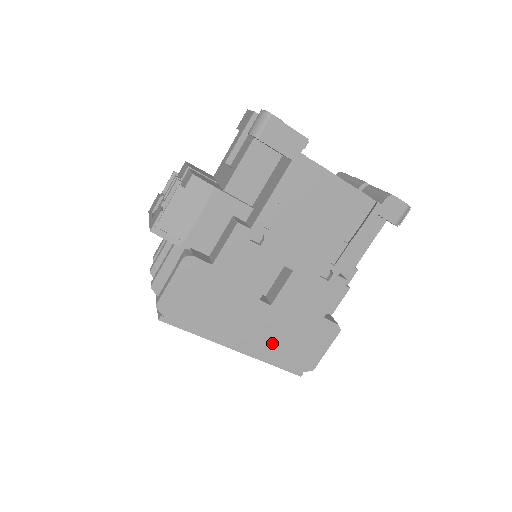
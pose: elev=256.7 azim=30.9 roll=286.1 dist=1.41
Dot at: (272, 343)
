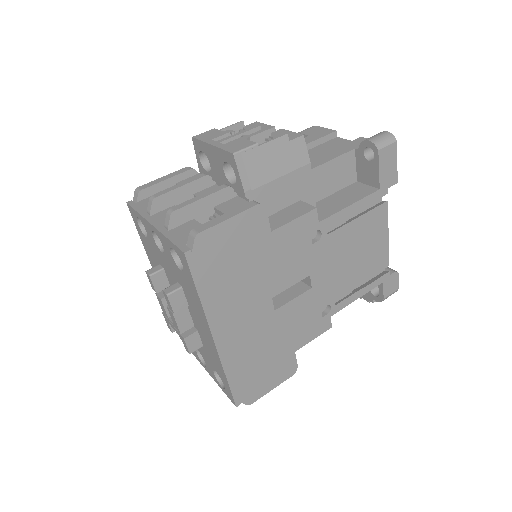
Dot at: (245, 353)
